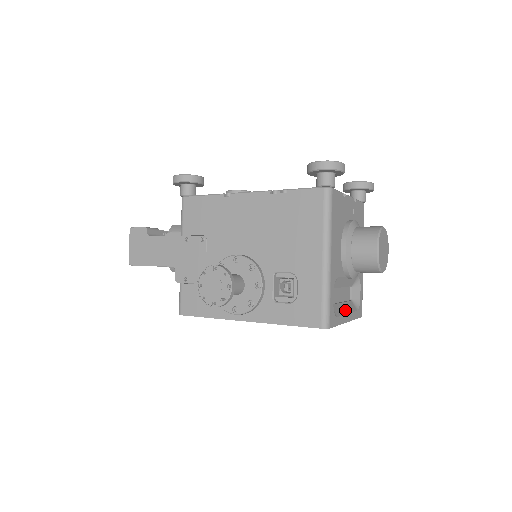
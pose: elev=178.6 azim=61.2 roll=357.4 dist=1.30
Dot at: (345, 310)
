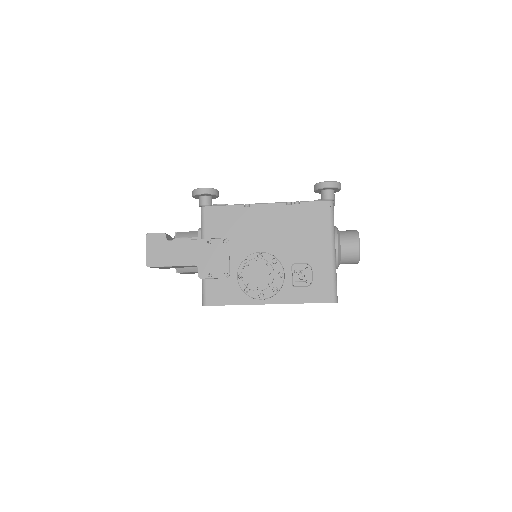
Dot at: occluded
